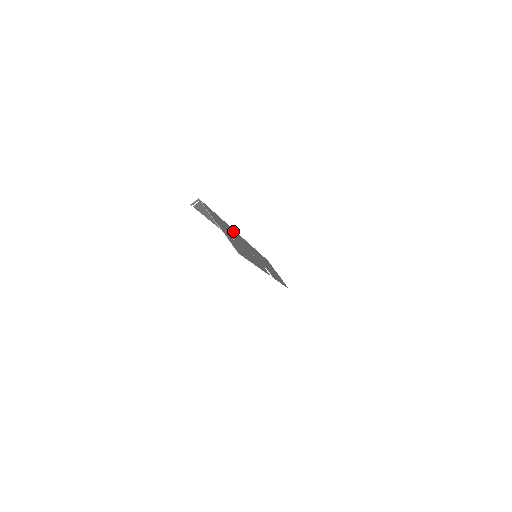
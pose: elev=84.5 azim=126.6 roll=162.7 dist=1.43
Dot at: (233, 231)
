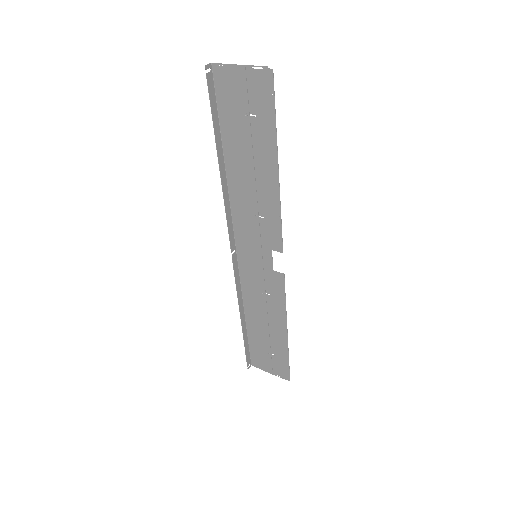
Dot at: (233, 182)
